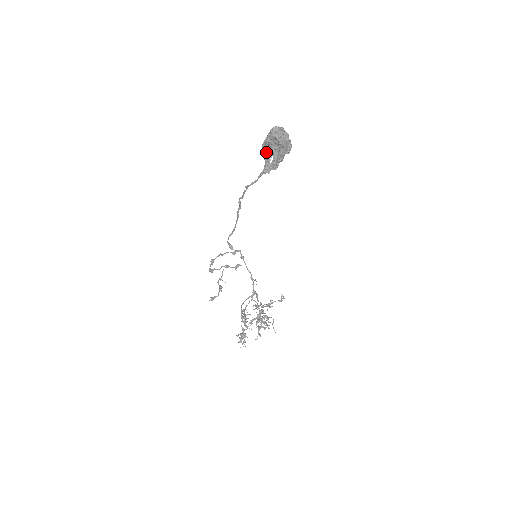
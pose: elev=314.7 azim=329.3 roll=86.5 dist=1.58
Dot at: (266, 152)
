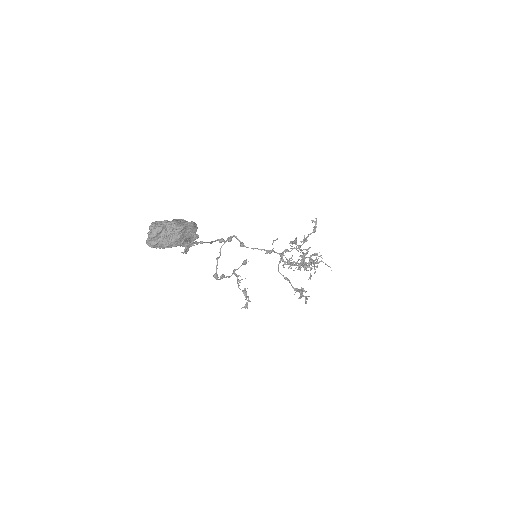
Dot at: occluded
